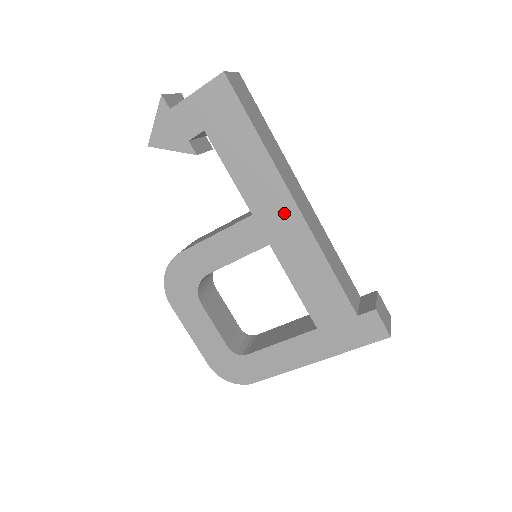
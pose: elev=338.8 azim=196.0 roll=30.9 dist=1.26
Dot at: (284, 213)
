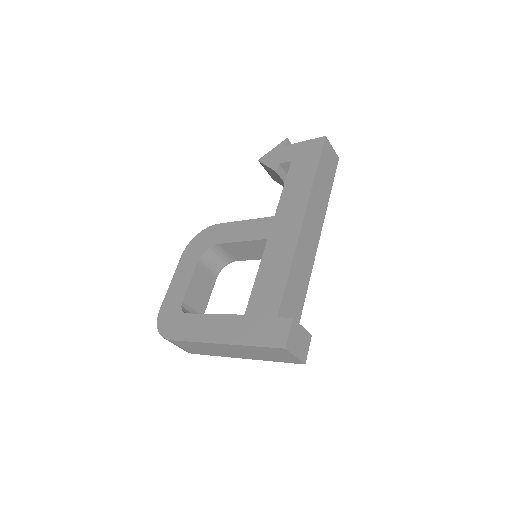
Dot at: (292, 222)
